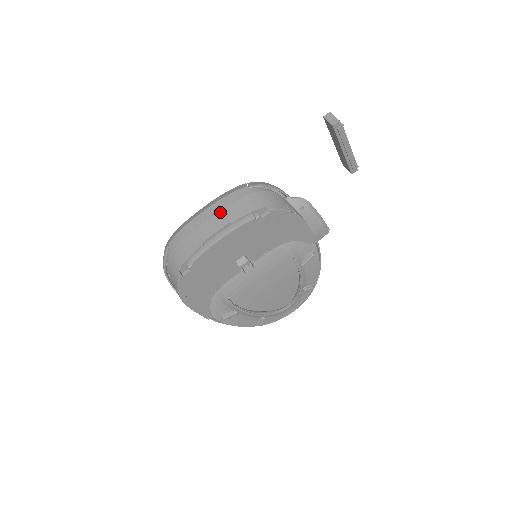
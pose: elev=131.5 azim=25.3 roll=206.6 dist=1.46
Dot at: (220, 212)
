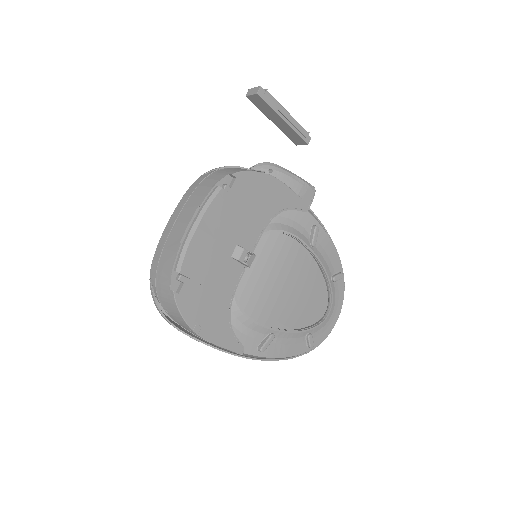
Dot at: (185, 207)
